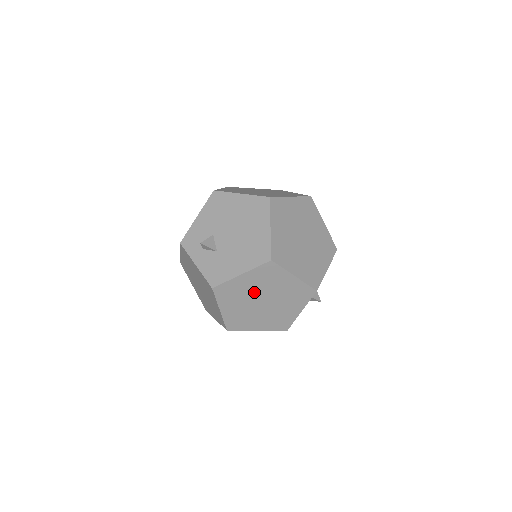
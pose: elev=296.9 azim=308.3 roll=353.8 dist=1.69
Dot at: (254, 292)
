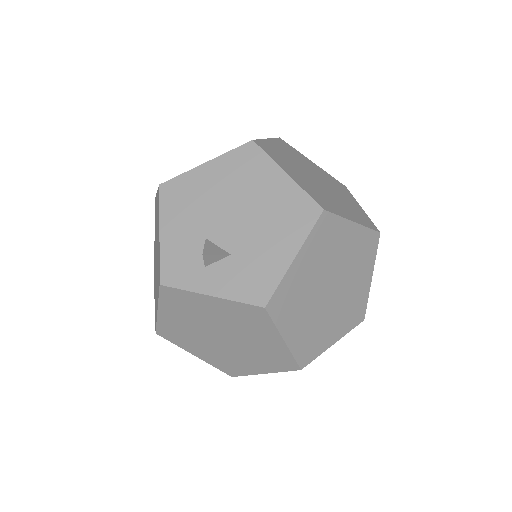
Dot at: (316, 280)
